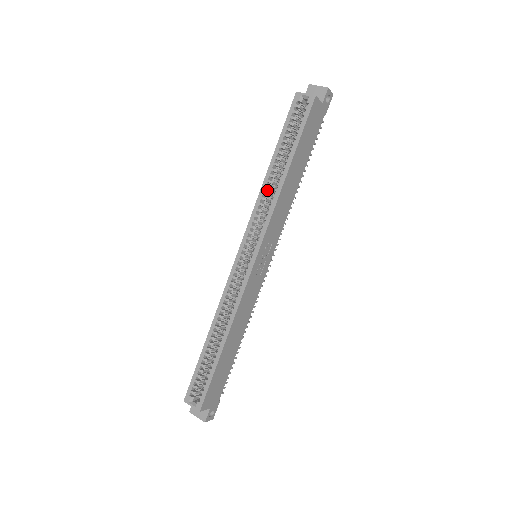
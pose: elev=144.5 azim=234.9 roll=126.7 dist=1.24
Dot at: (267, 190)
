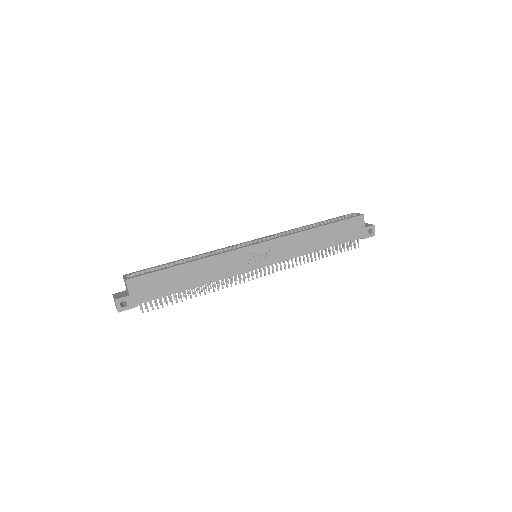
Dot at: occluded
